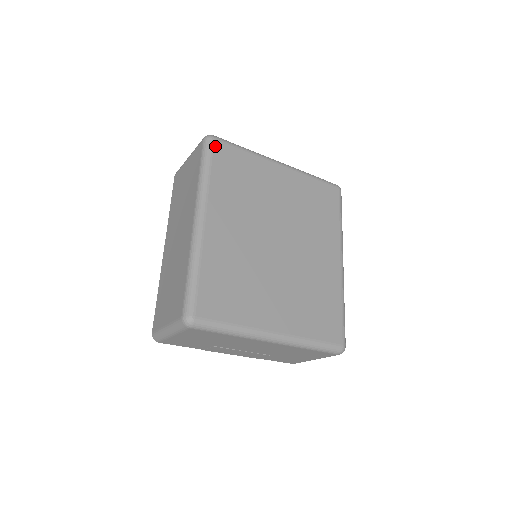
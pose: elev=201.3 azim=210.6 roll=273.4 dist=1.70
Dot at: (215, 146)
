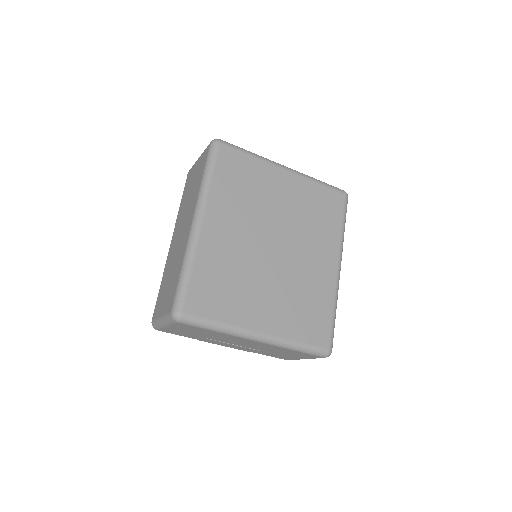
Dot at: (220, 150)
